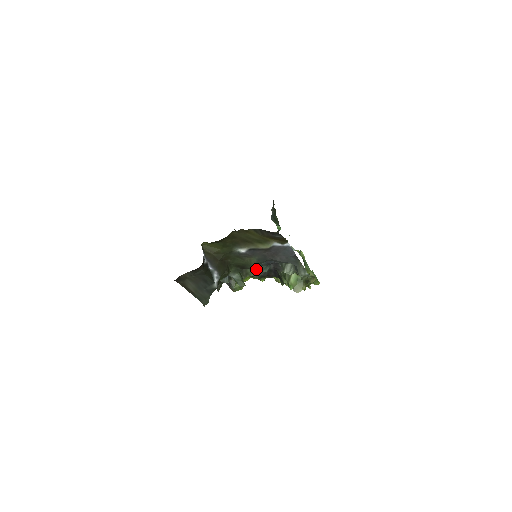
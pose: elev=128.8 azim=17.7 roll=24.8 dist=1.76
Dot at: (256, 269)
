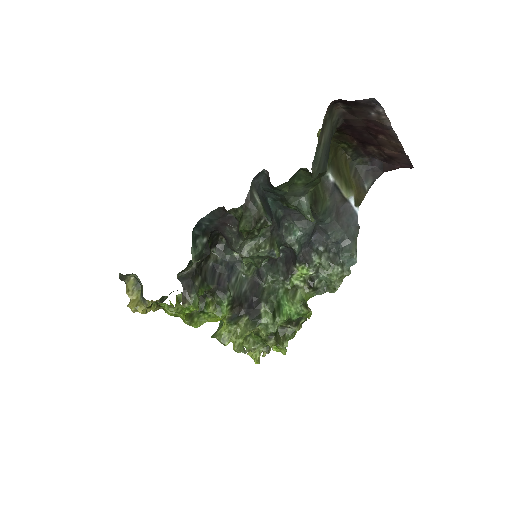
Dot at: (279, 250)
